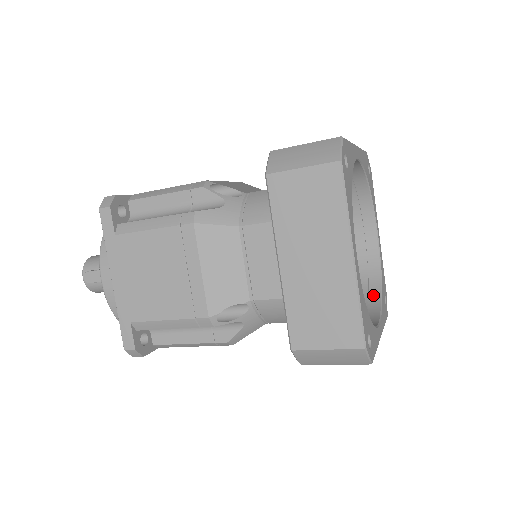
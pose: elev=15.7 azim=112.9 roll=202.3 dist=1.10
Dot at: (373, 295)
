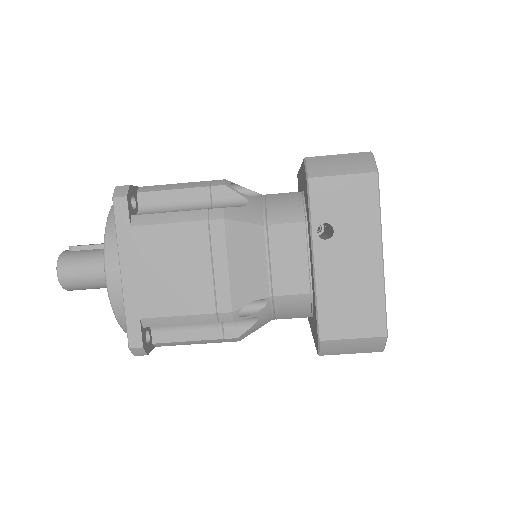
Dot at: occluded
